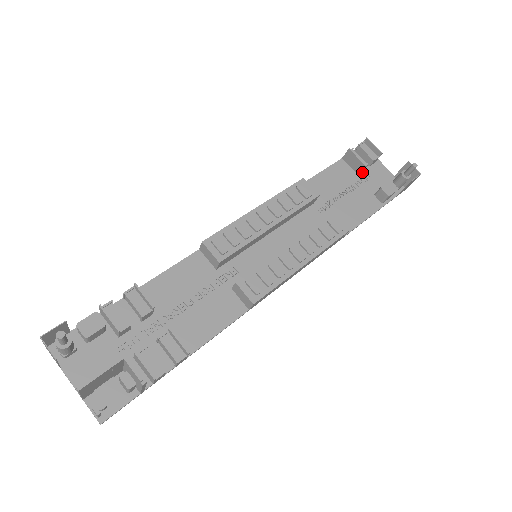
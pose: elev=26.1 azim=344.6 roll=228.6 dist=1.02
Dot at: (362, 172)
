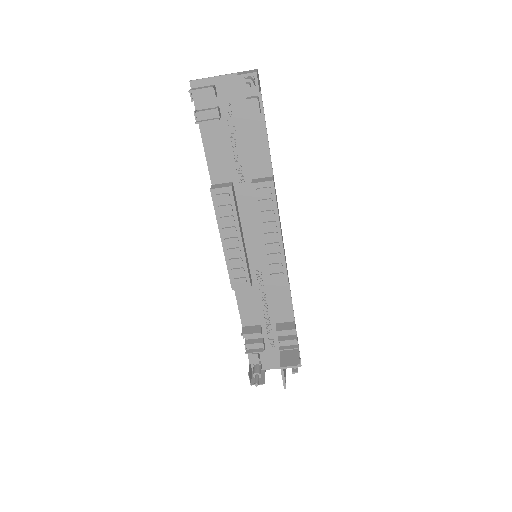
Dot at: (220, 110)
